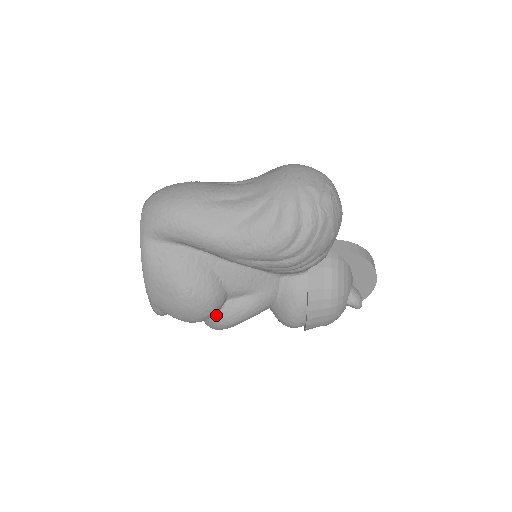
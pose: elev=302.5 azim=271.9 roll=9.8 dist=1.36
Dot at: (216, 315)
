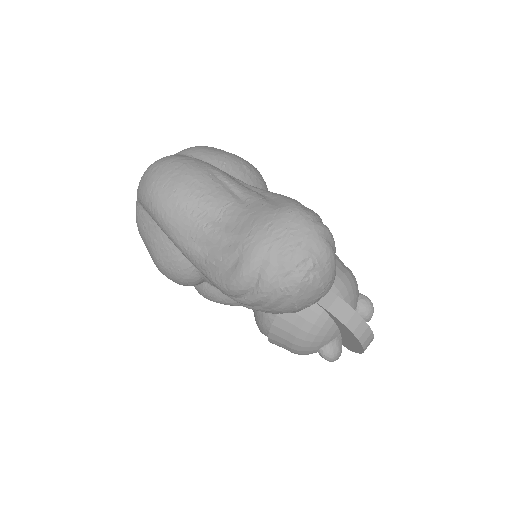
Dot at: (195, 285)
